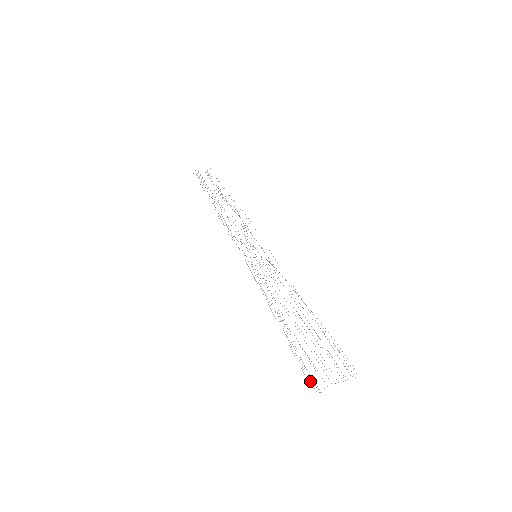
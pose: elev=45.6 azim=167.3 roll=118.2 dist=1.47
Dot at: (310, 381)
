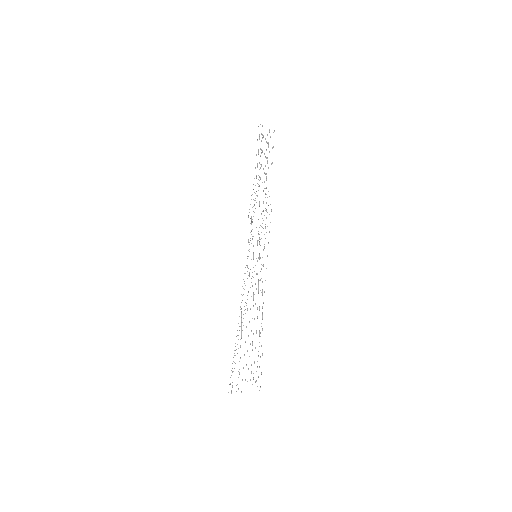
Dot at: occluded
